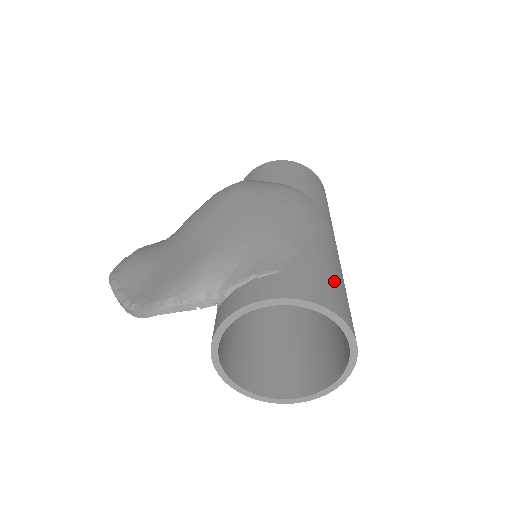
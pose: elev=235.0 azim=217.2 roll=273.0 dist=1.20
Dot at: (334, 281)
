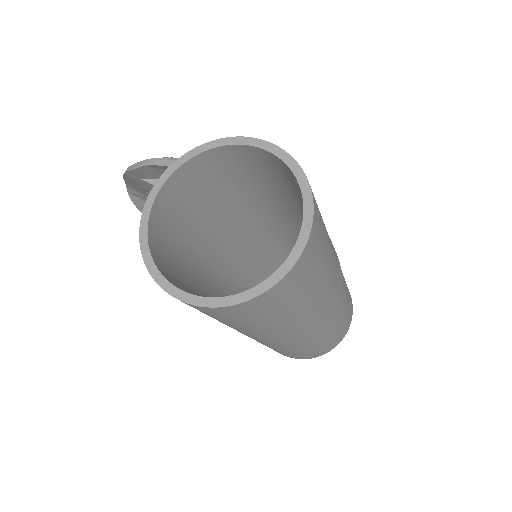
Dot at: (324, 227)
